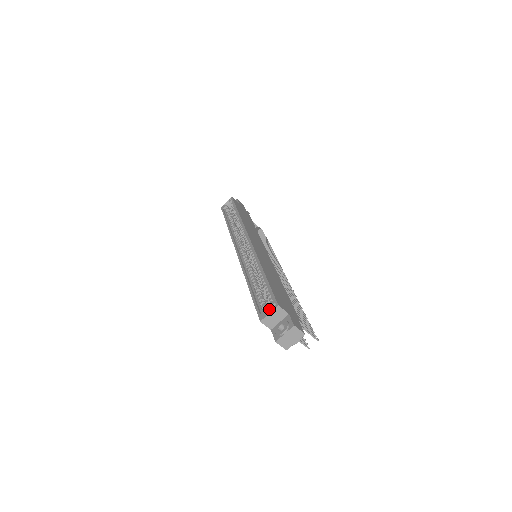
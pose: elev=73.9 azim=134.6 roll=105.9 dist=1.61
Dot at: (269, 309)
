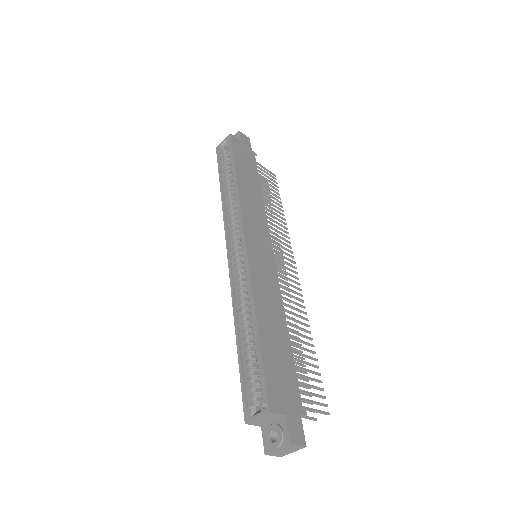
Dot at: (260, 396)
